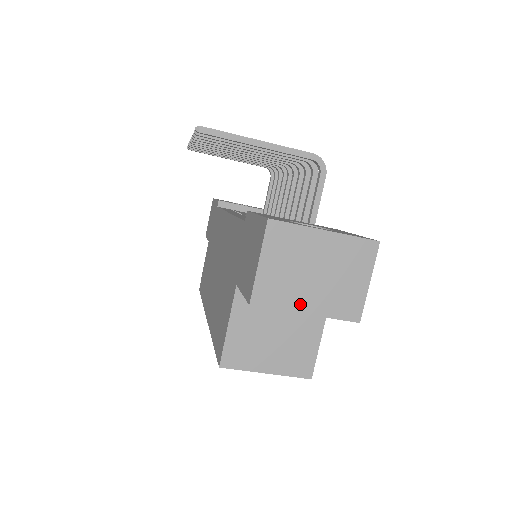
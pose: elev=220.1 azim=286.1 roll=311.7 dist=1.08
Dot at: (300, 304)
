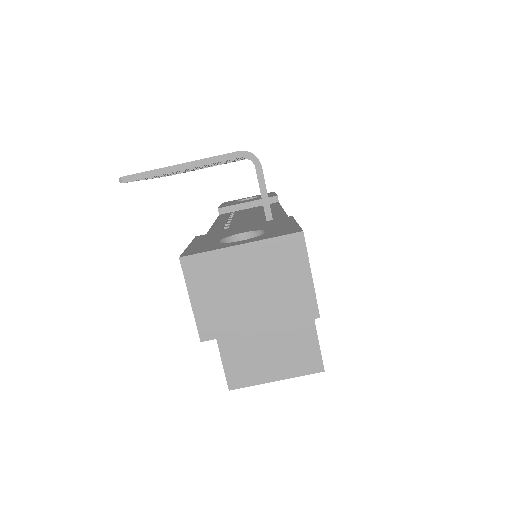
Dot at: (249, 323)
